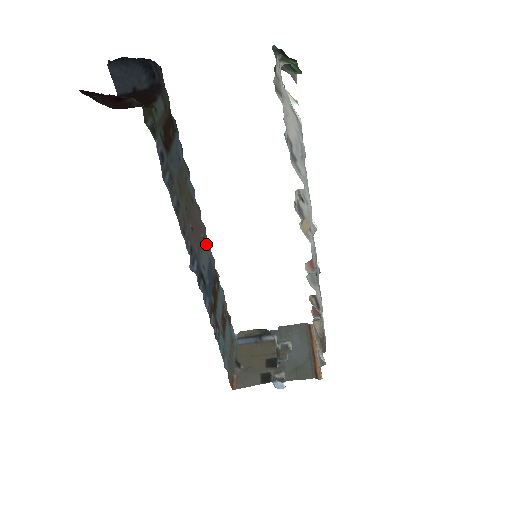
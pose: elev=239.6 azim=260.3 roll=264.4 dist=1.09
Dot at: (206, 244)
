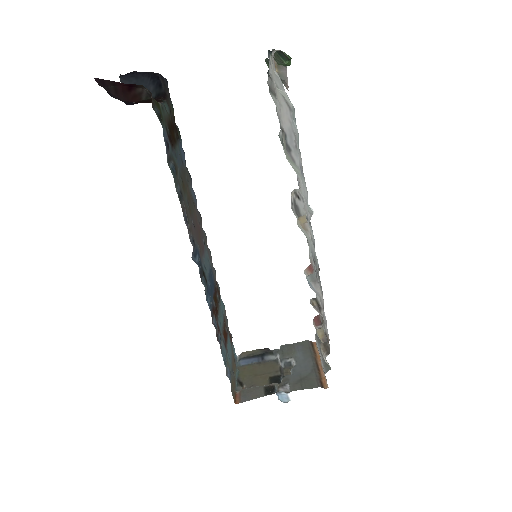
Dot at: (207, 251)
